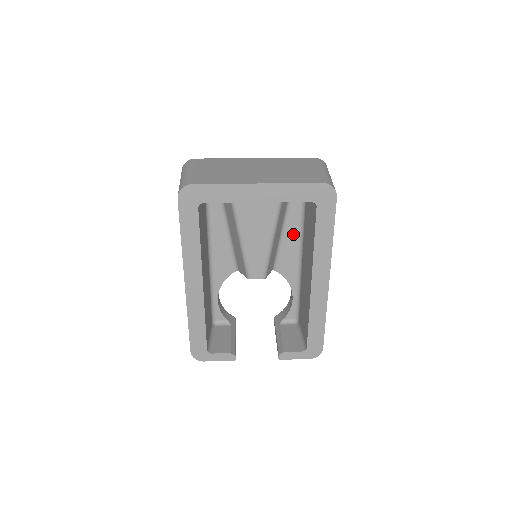
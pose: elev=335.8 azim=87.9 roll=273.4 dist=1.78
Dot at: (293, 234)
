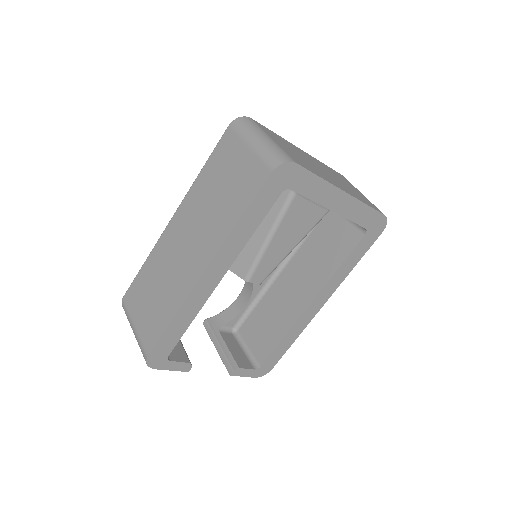
Dot at: occluded
